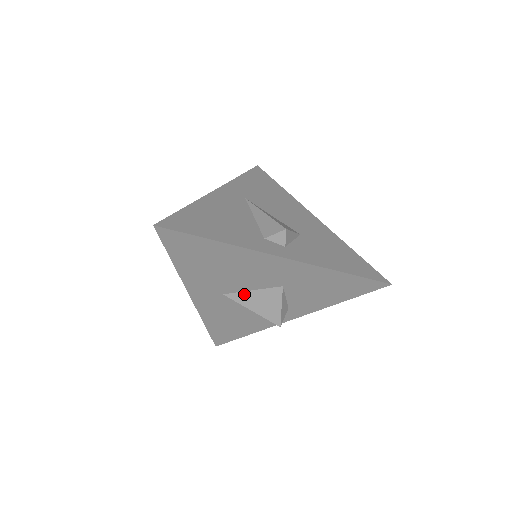
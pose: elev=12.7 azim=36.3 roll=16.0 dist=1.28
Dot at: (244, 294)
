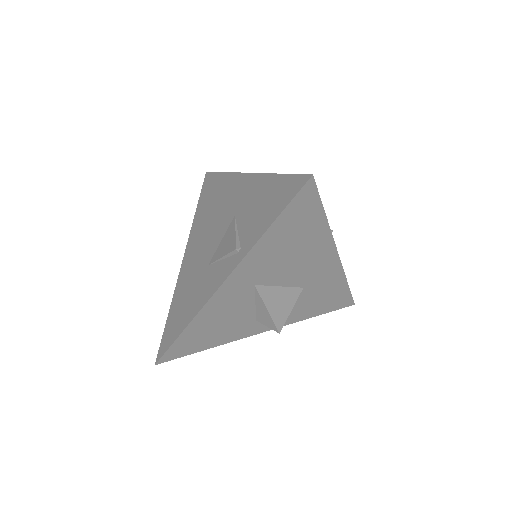
Dot at: (272, 289)
